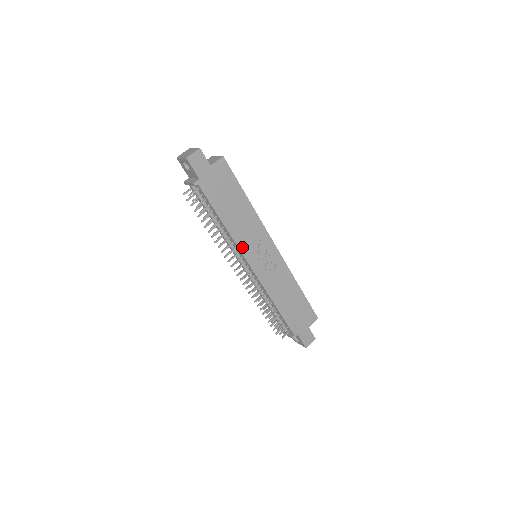
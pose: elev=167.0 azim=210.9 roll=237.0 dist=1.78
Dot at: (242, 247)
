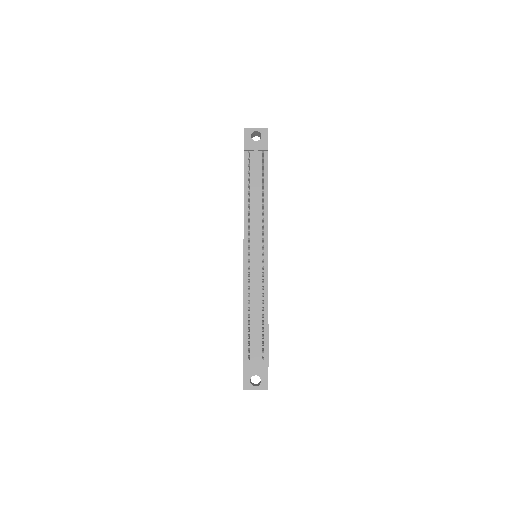
Dot at: occluded
